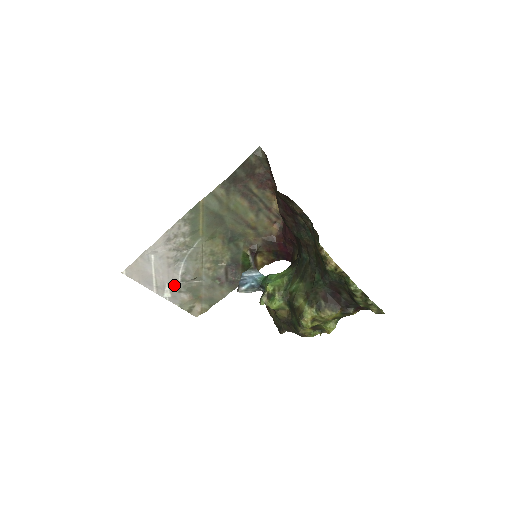
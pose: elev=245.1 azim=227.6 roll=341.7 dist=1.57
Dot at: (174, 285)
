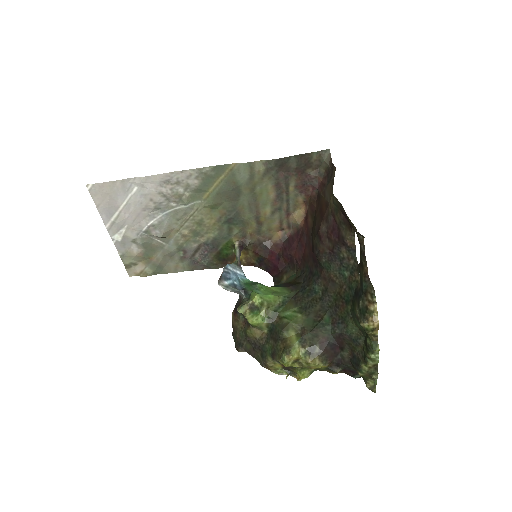
Dot at: (133, 231)
